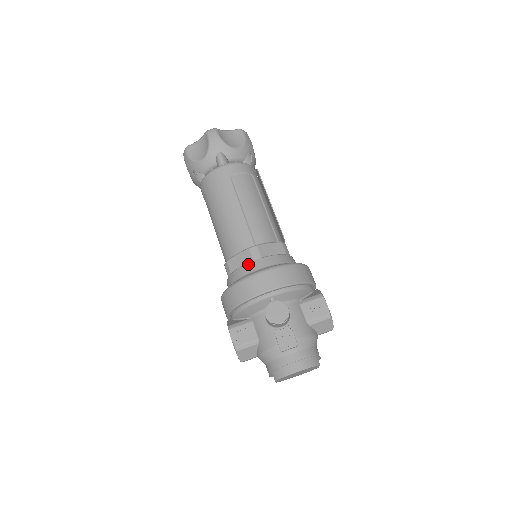
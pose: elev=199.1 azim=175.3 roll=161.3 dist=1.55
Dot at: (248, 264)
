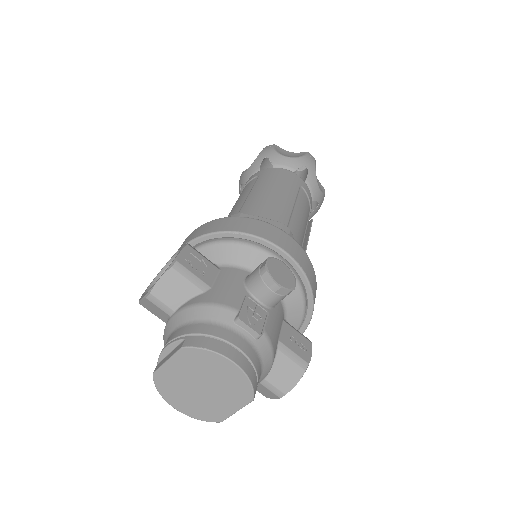
Dot at: occluded
